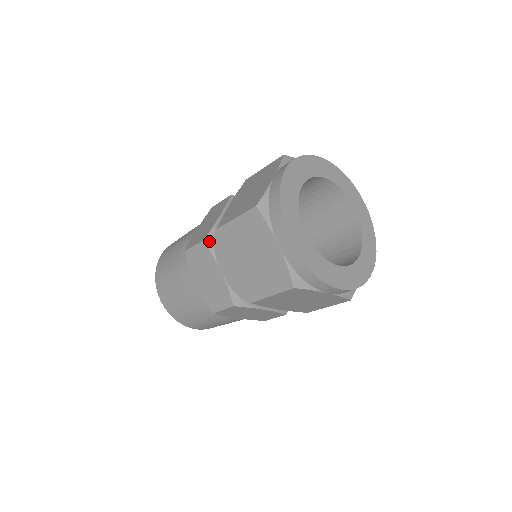
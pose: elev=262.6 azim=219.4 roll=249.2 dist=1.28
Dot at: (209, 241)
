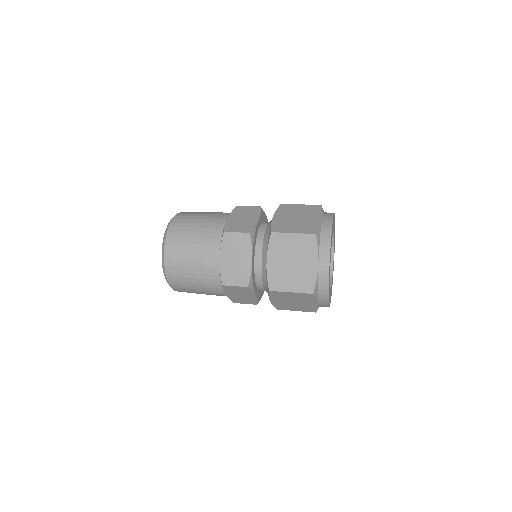
Dot at: (251, 285)
